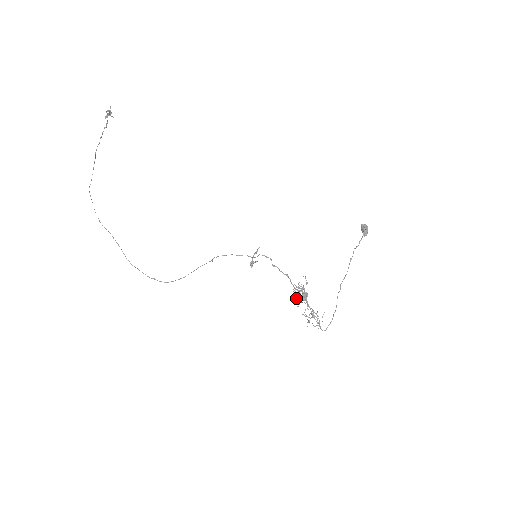
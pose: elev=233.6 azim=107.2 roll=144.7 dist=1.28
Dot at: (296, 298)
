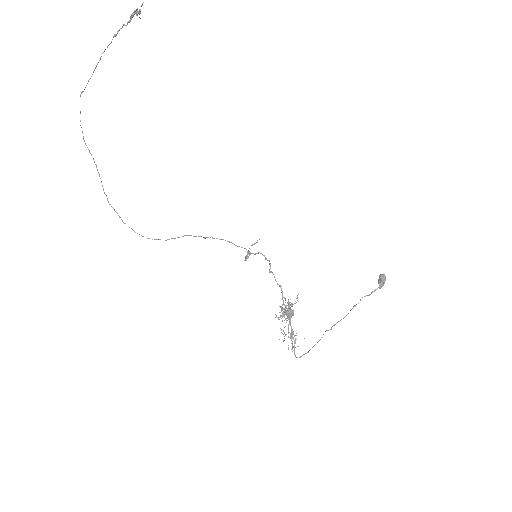
Dot at: (281, 315)
